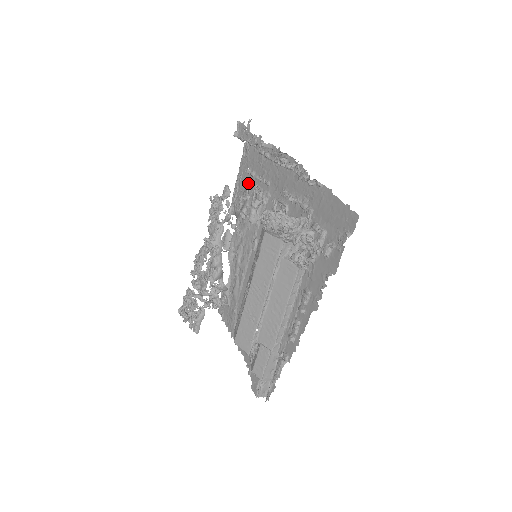
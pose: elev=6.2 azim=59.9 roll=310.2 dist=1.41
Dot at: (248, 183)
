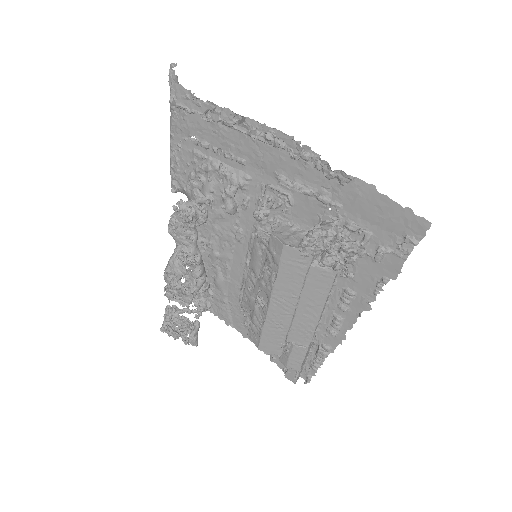
Dot at: (200, 157)
